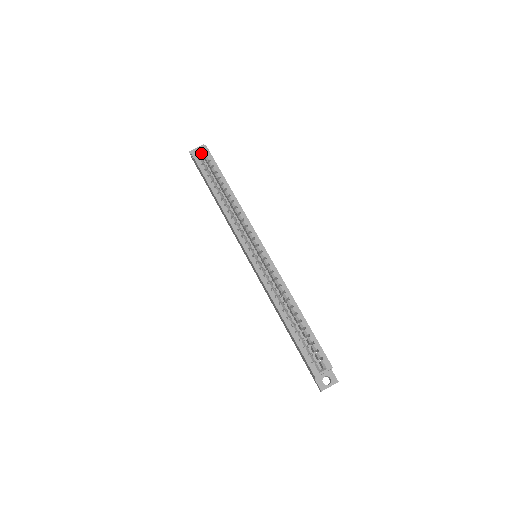
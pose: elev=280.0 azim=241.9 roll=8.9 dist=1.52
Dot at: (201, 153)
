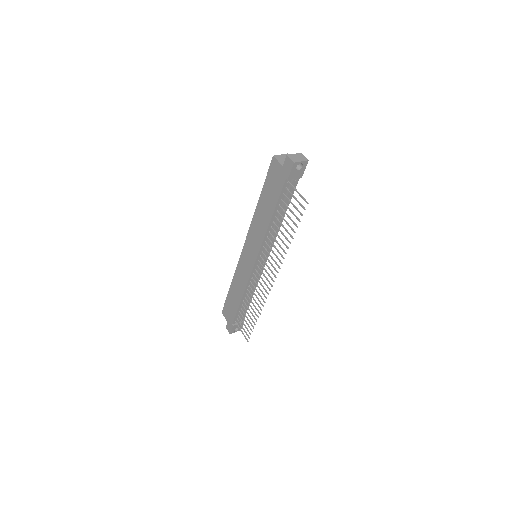
Dot at: occluded
